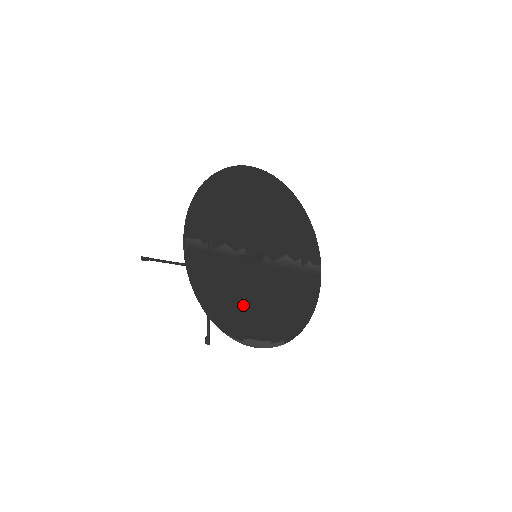
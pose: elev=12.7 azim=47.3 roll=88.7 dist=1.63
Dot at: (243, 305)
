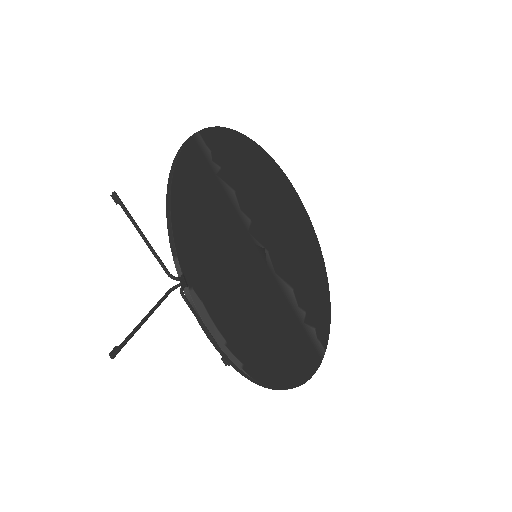
Dot at: (217, 259)
